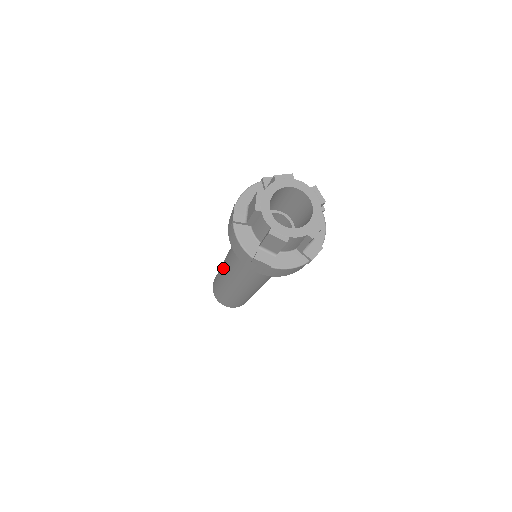
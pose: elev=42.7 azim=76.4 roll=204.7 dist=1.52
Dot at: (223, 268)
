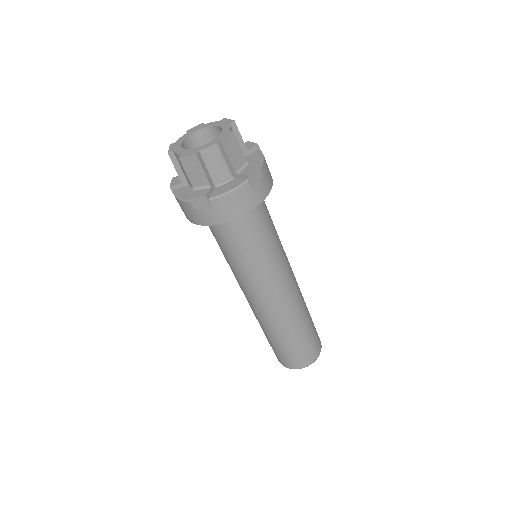
Dot at: occluded
